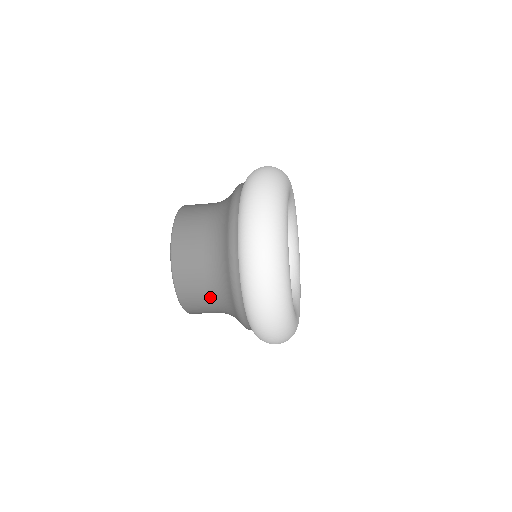
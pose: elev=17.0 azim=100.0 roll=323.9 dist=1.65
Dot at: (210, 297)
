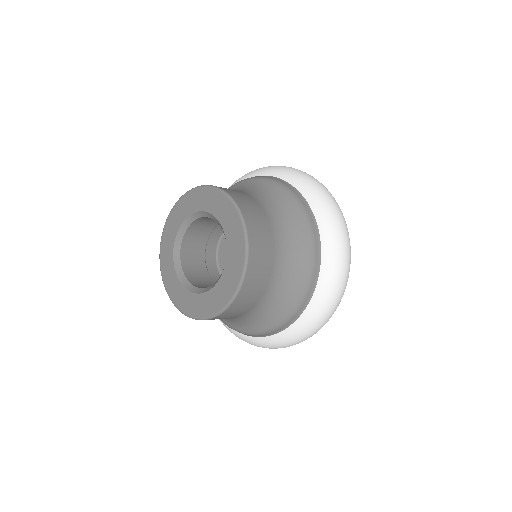
Dot at: occluded
